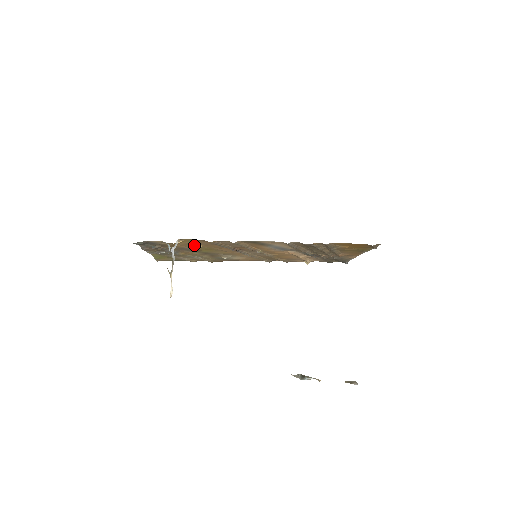
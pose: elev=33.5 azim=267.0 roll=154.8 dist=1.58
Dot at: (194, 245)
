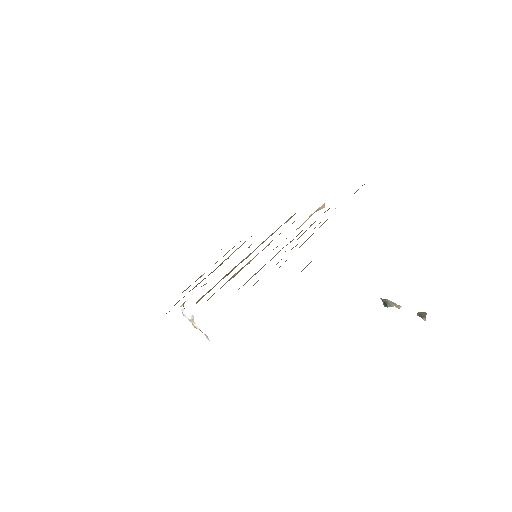
Dot at: (201, 286)
